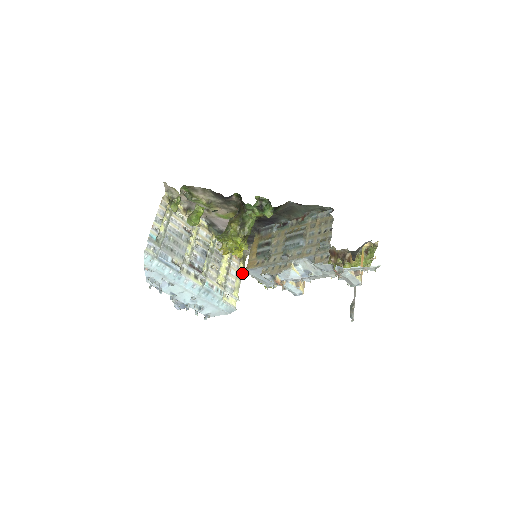
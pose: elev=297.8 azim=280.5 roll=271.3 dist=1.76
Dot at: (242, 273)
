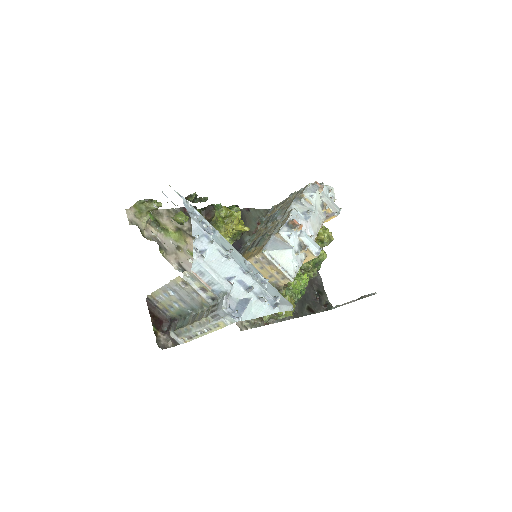
Dot at: occluded
